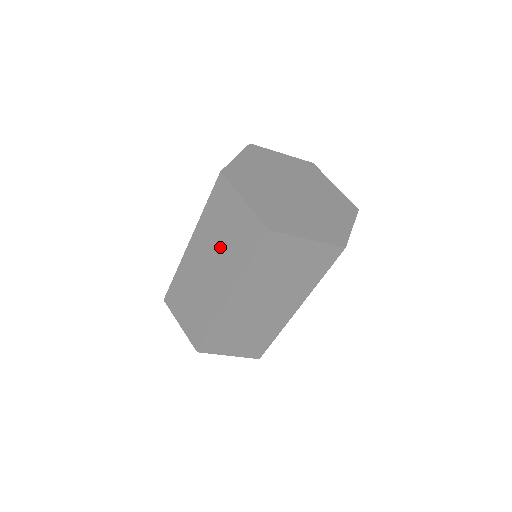
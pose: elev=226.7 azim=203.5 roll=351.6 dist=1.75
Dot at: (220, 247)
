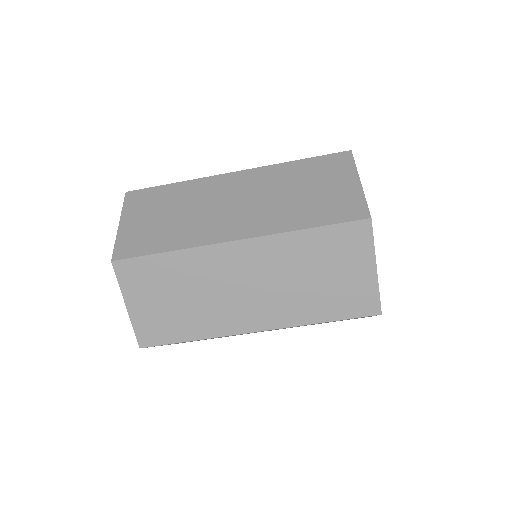
Dot at: (295, 281)
